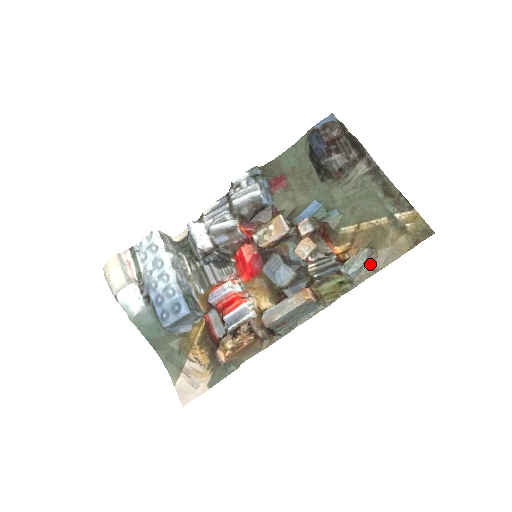
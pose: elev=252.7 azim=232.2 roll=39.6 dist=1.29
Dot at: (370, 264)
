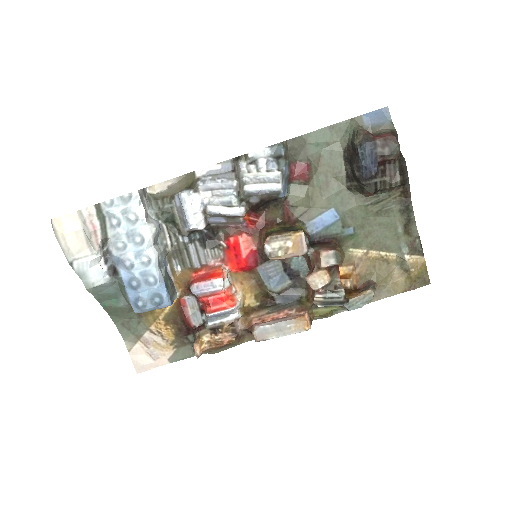
Dot at: occluded
